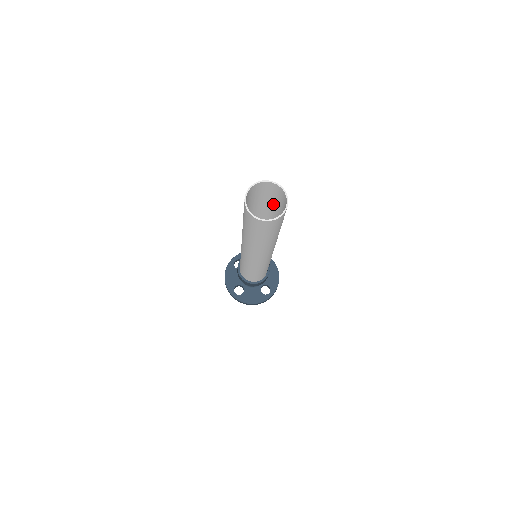
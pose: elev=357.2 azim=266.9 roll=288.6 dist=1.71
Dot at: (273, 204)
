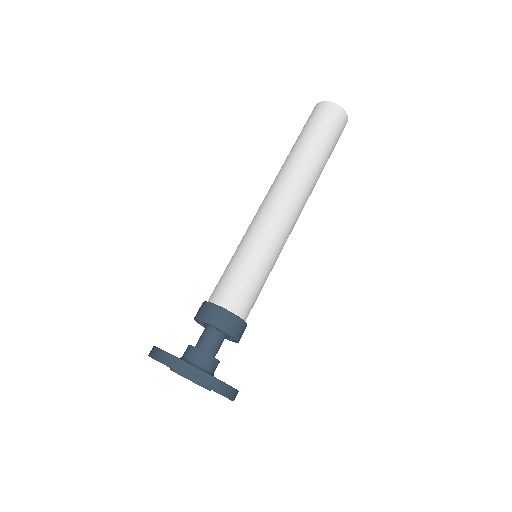
Dot at: occluded
